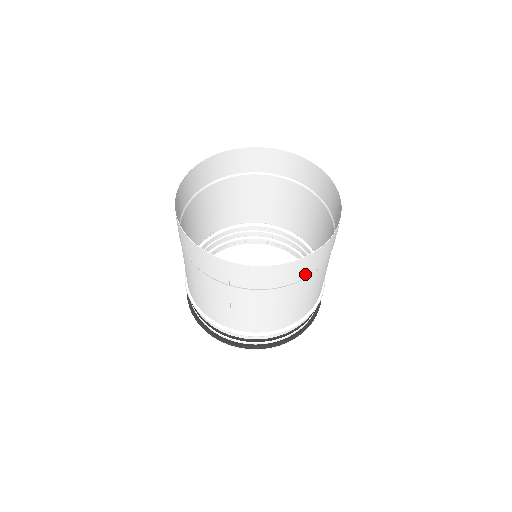
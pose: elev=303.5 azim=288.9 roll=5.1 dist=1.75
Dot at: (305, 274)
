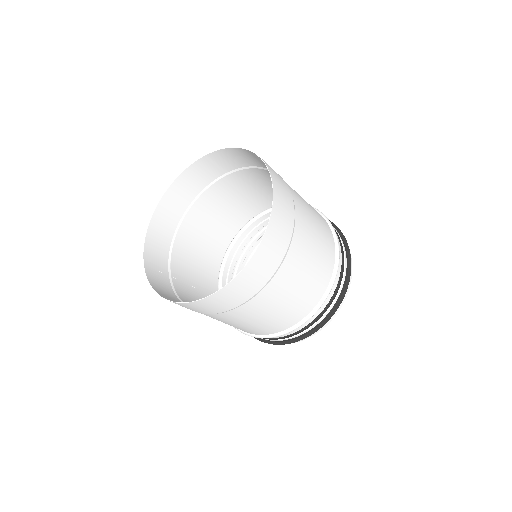
Dot at: (195, 311)
